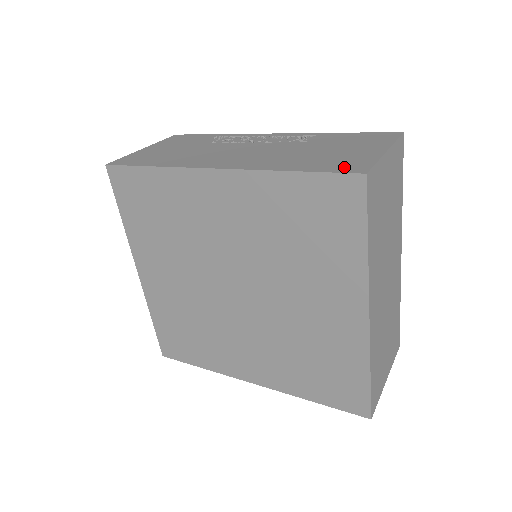
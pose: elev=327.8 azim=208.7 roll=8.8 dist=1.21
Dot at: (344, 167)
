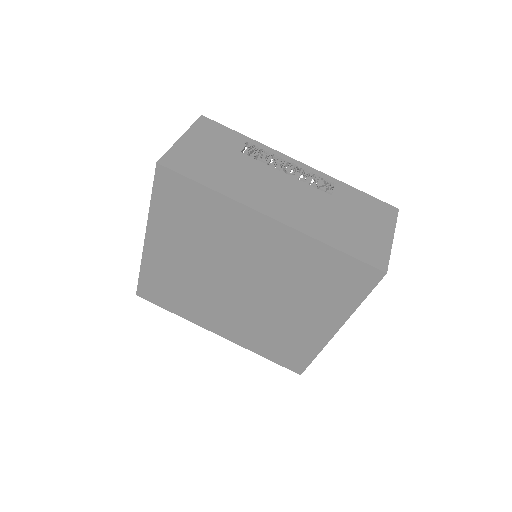
Dot at: (371, 257)
